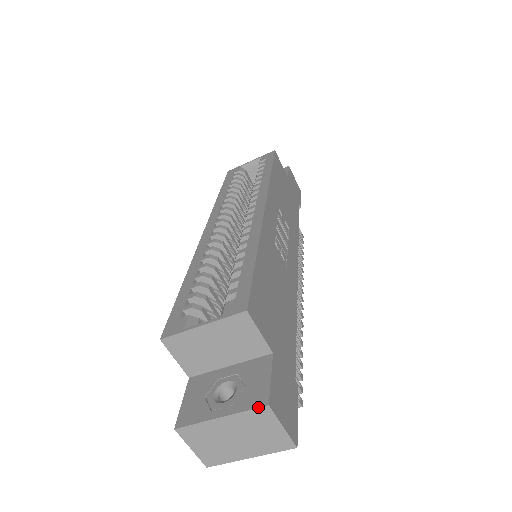
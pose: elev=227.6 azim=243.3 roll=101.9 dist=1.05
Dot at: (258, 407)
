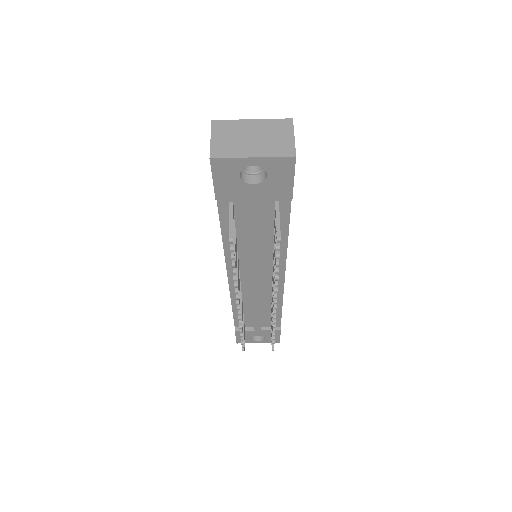
Dot at: occluded
